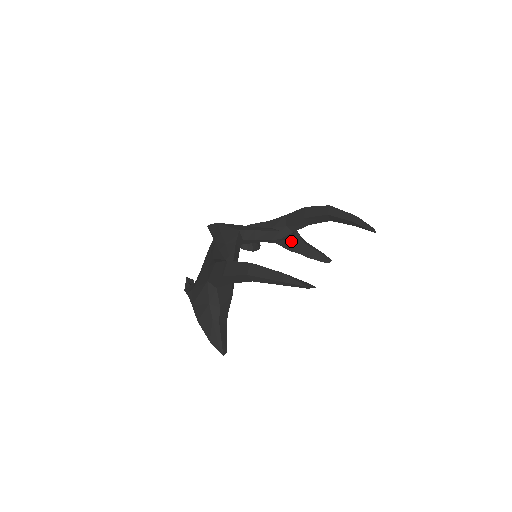
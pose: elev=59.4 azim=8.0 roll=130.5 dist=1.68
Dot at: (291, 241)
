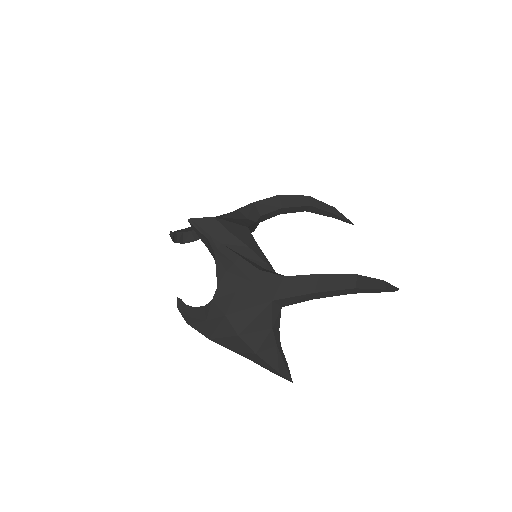
Dot at: occluded
